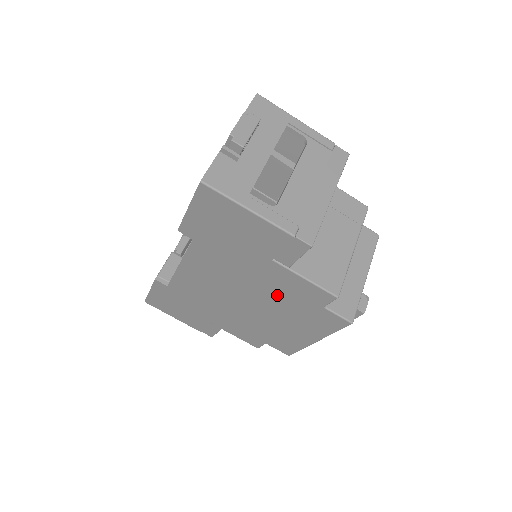
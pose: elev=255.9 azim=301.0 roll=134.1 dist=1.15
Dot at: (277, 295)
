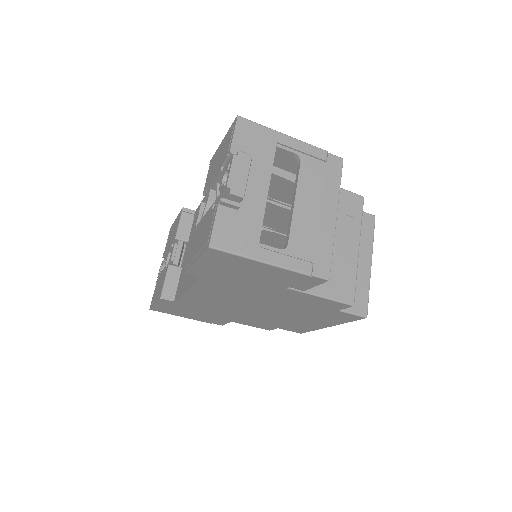
Dot at: (291, 305)
